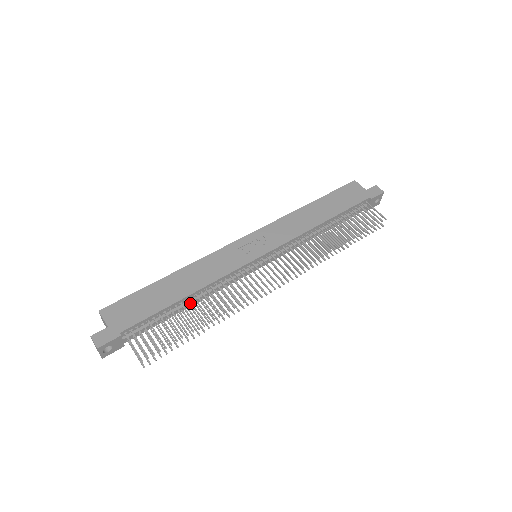
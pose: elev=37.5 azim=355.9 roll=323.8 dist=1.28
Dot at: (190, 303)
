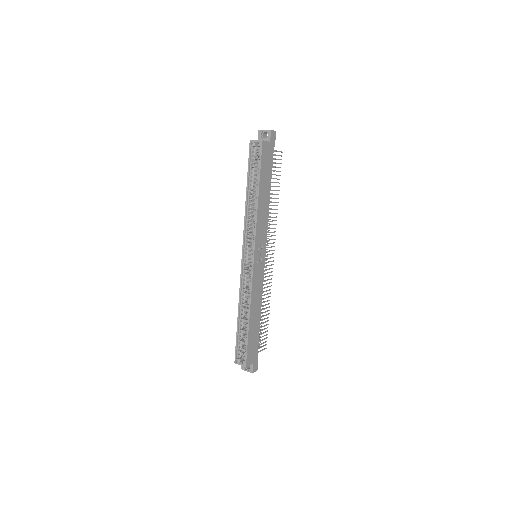
Dot at: occluded
